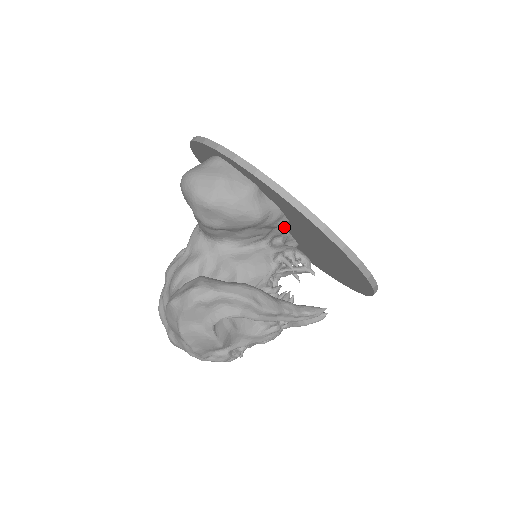
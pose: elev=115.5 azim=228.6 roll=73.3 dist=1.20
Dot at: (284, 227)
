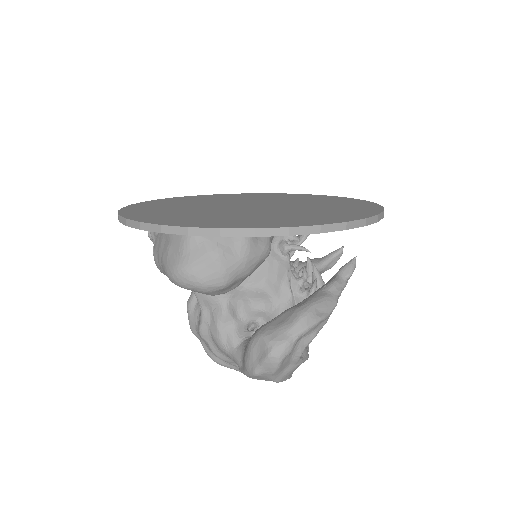
Dot at: occluded
